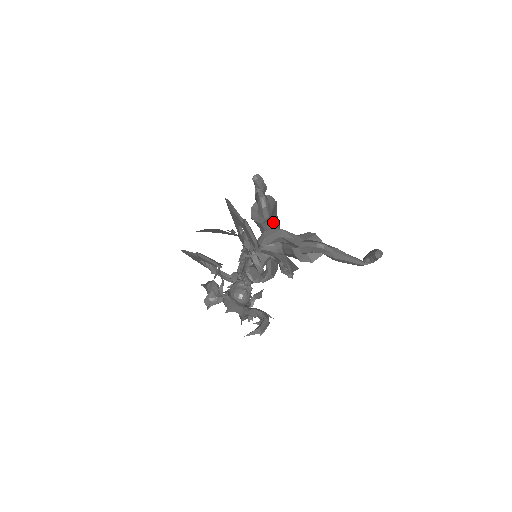
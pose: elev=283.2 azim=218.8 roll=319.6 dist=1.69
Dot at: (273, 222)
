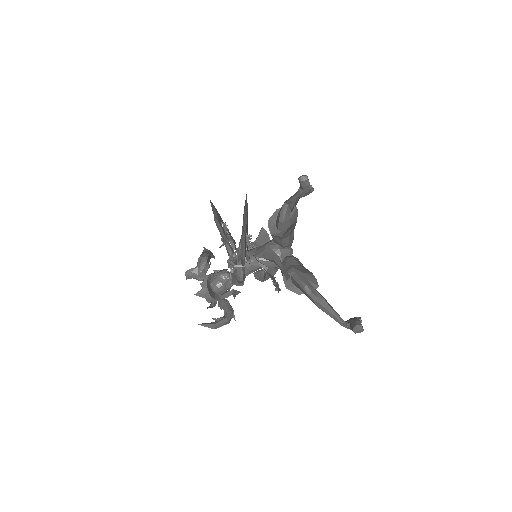
Dot at: (283, 238)
